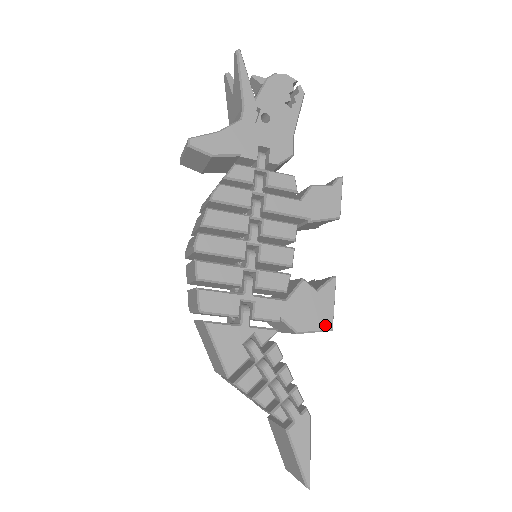
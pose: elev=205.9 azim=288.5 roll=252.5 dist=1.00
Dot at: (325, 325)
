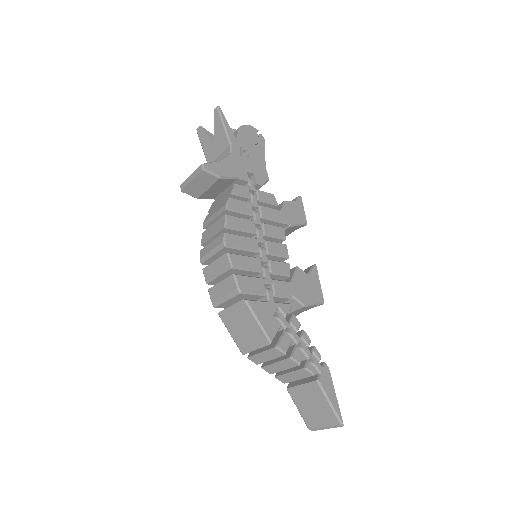
Dot at: (319, 299)
